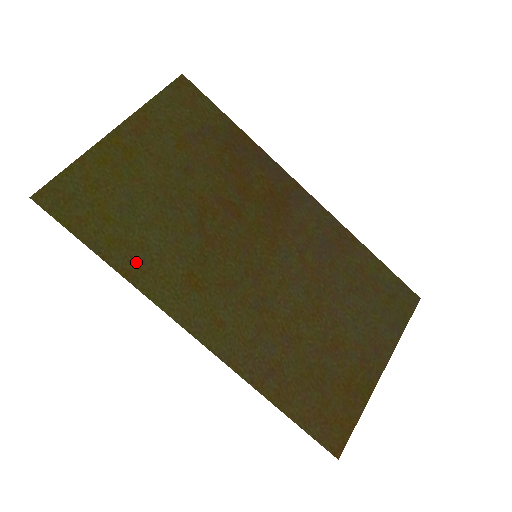
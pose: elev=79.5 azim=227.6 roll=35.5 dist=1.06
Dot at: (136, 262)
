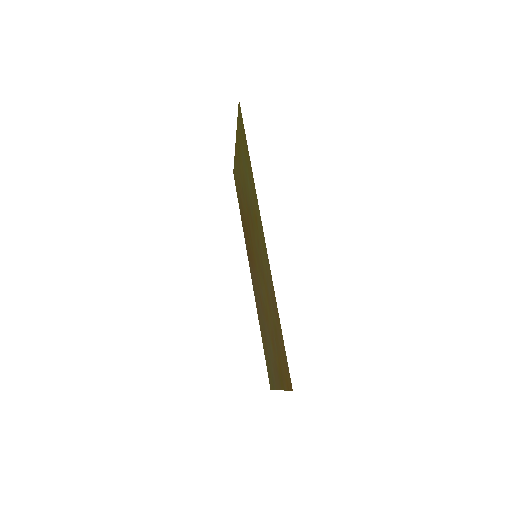
Dot at: (251, 176)
